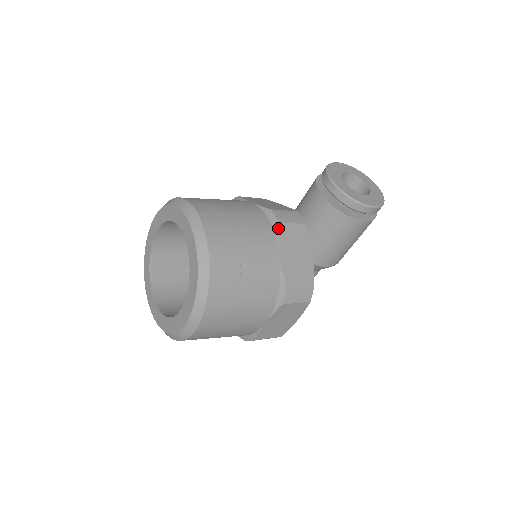
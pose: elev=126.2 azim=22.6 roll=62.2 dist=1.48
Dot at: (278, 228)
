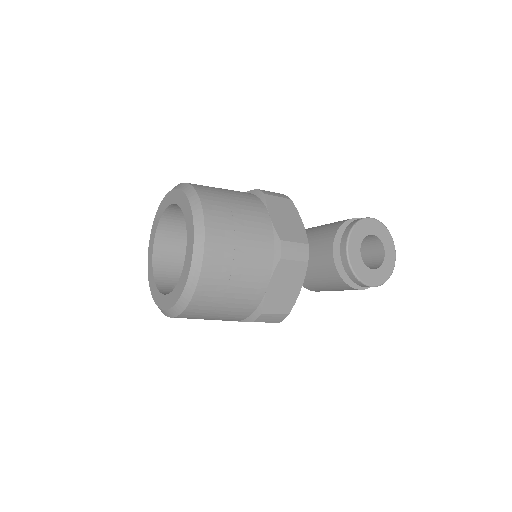
Dot at: (278, 264)
